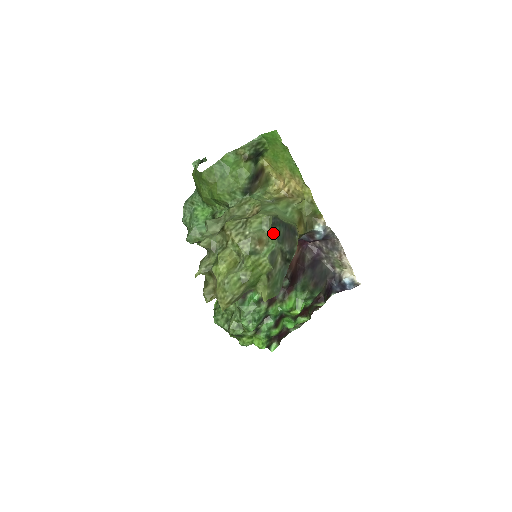
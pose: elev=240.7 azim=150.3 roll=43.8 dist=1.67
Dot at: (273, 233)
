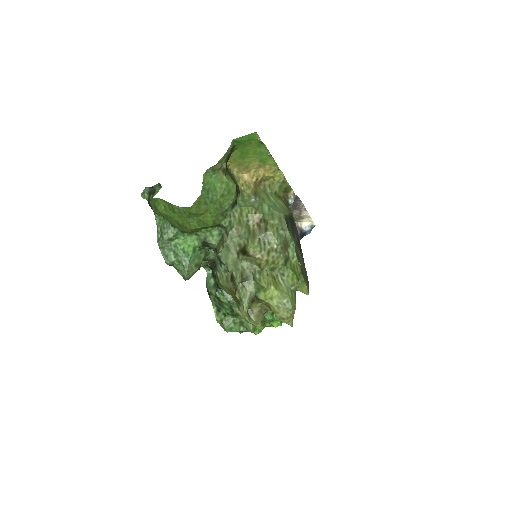
Dot at: (290, 233)
